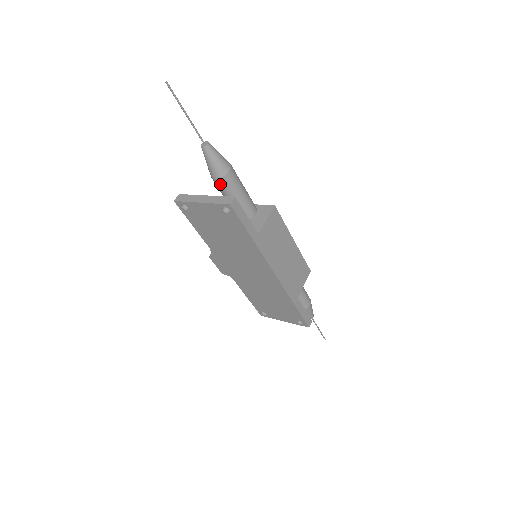
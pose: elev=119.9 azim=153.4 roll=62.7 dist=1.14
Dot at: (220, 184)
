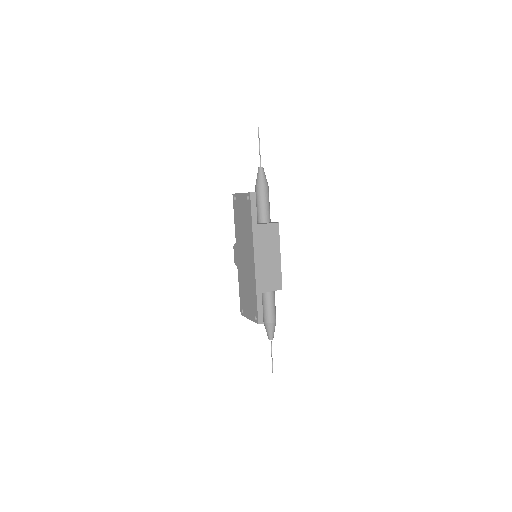
Dot at: (257, 192)
